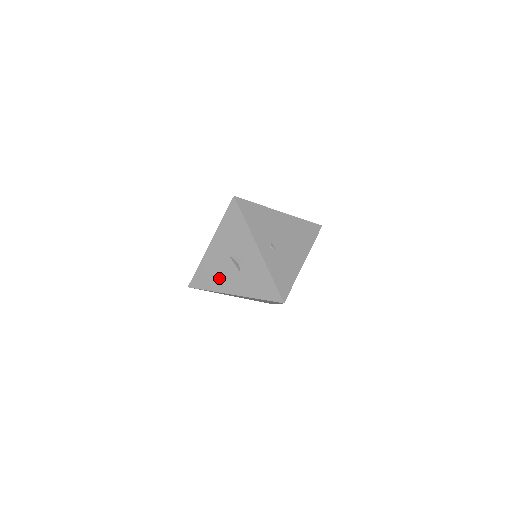
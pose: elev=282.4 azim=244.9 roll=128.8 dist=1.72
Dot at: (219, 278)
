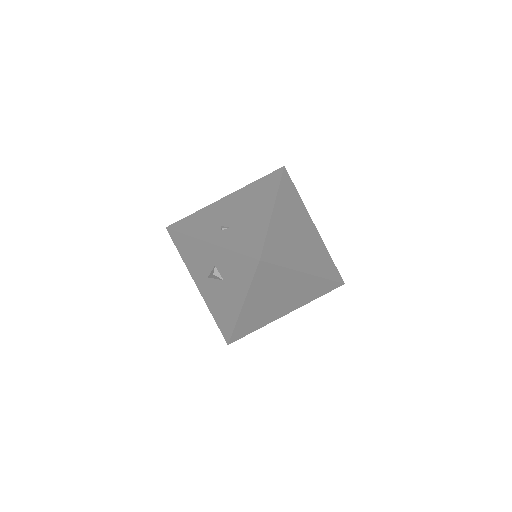
Dot at: (225, 307)
